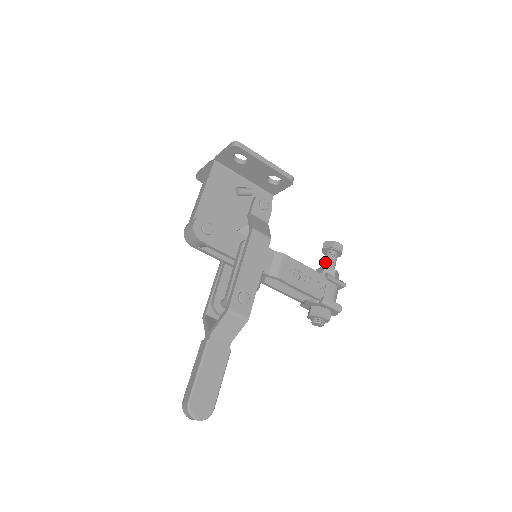
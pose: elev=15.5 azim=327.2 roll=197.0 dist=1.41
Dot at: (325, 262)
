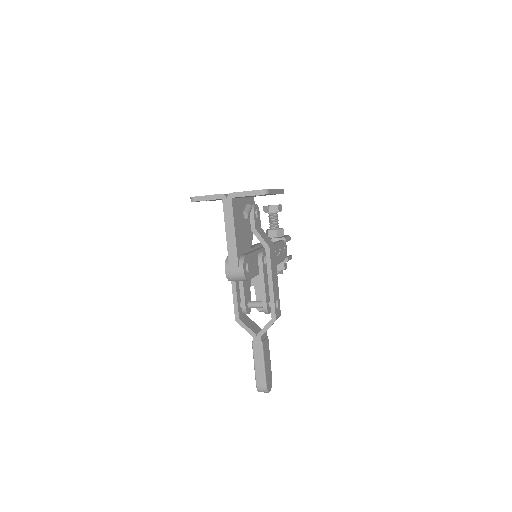
Dot at: (273, 223)
